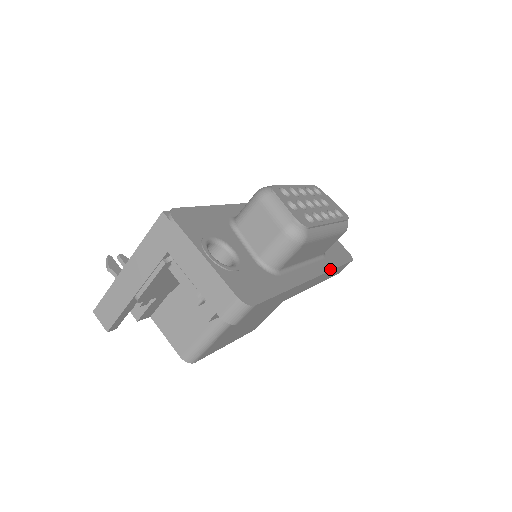
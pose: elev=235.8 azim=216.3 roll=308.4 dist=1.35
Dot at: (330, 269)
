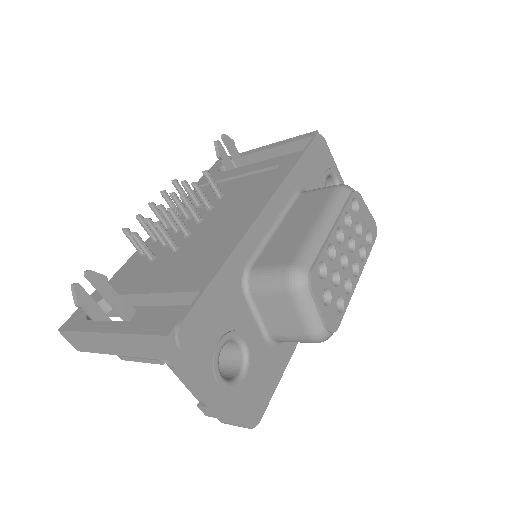
Dot at: occluded
